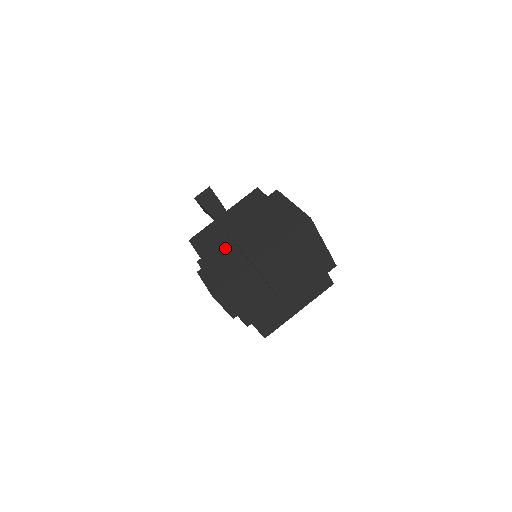
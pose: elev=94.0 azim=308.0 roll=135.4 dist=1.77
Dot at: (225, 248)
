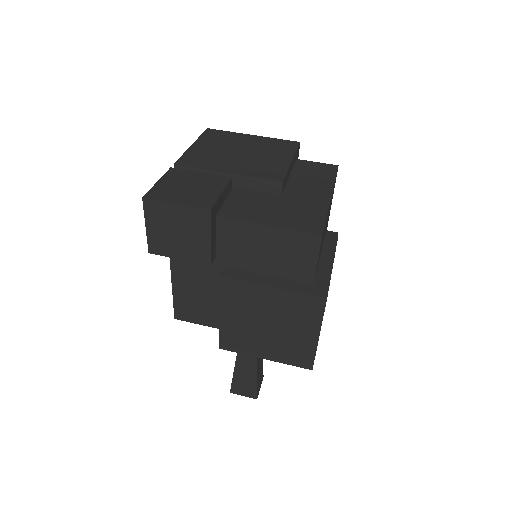
Dot at: occluded
